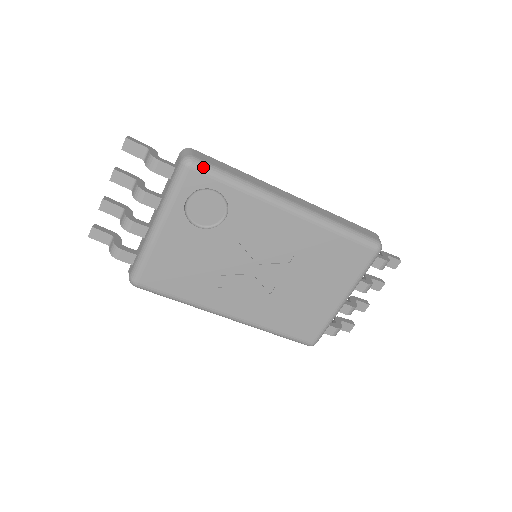
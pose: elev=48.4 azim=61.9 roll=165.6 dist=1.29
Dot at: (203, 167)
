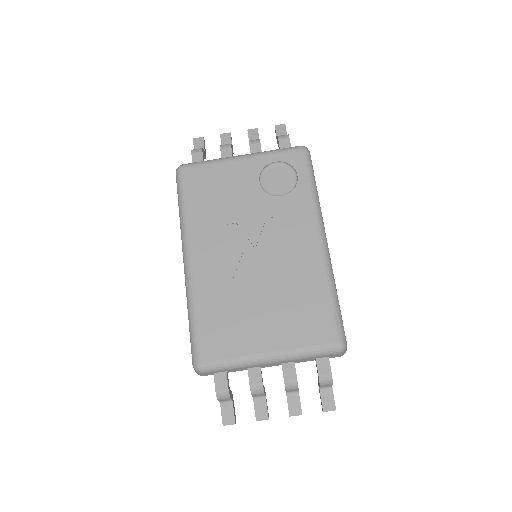
Dot at: (308, 159)
